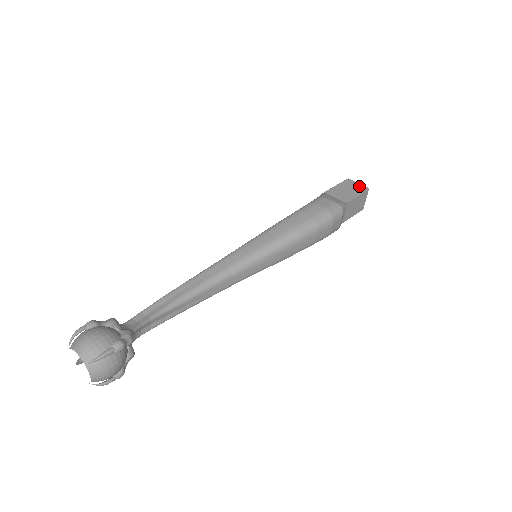
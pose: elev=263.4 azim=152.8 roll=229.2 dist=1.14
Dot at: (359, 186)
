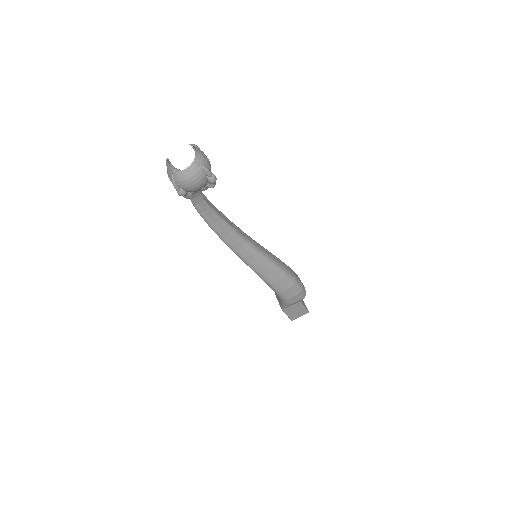
Dot at: (305, 305)
